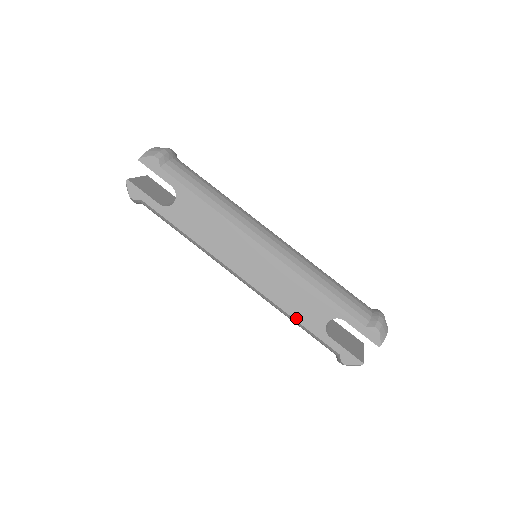
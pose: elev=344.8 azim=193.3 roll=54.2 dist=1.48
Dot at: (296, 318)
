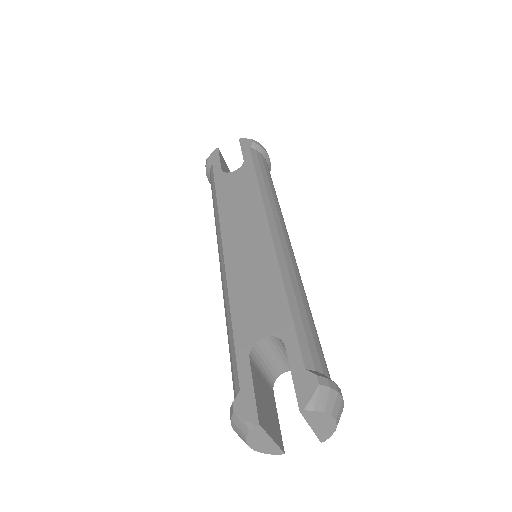
Dot at: (234, 314)
